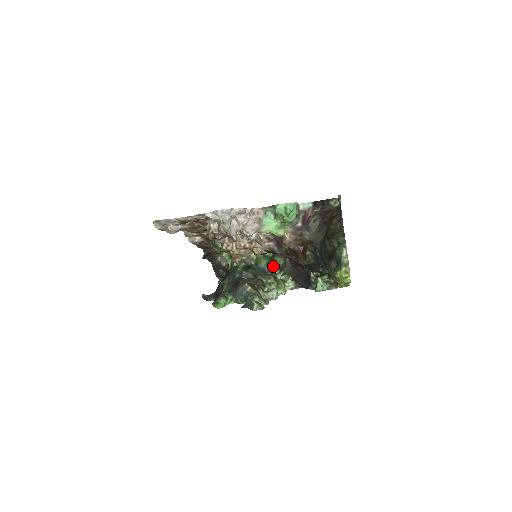
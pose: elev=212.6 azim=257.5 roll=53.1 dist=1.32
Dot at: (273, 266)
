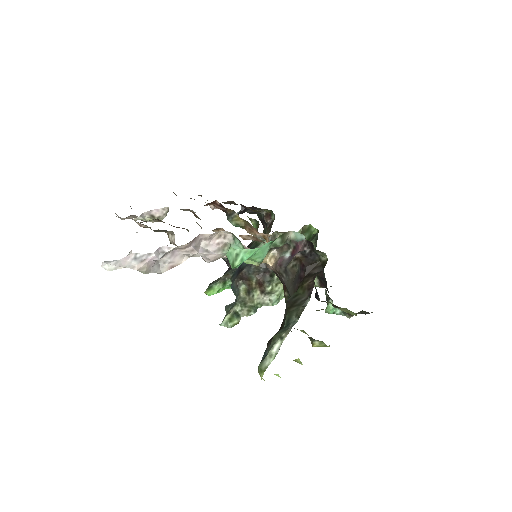
Dot at: occluded
